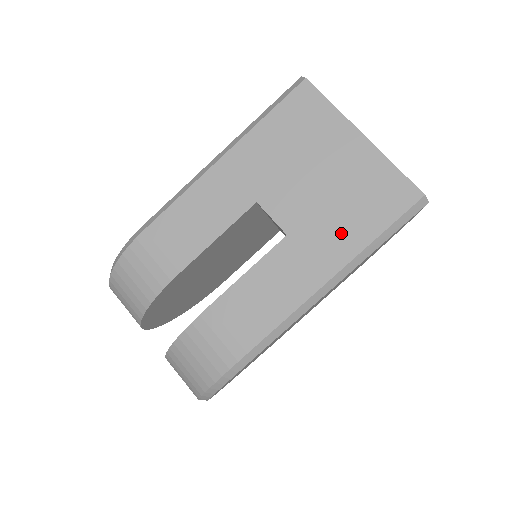
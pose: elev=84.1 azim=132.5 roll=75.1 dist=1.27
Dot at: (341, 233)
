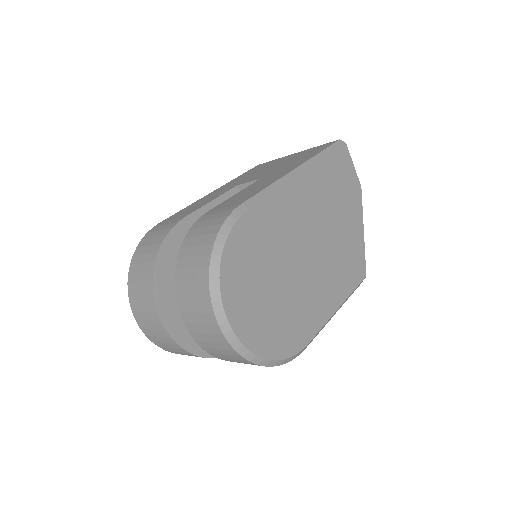
Dot at: (295, 163)
